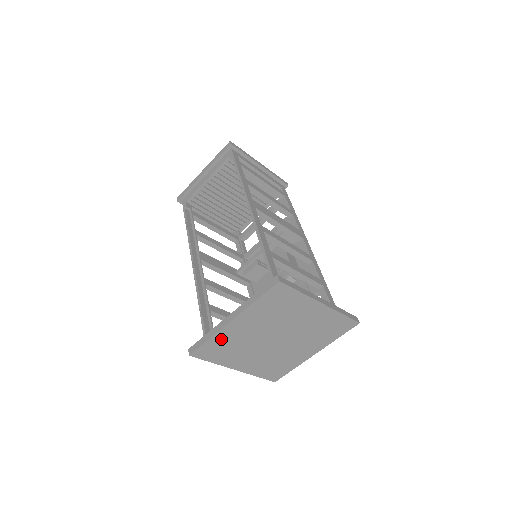
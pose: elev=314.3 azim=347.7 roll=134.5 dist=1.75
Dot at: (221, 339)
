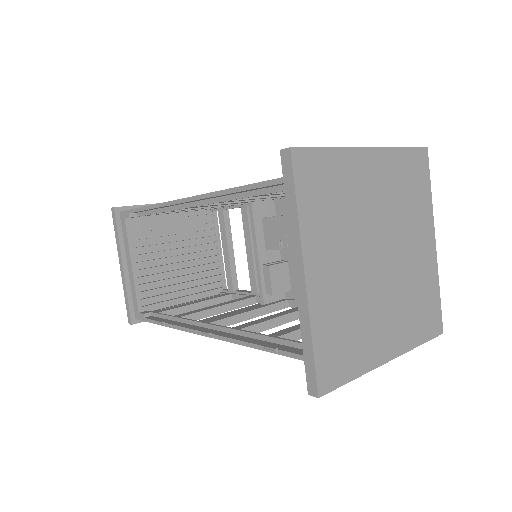
Dot at: (325, 324)
